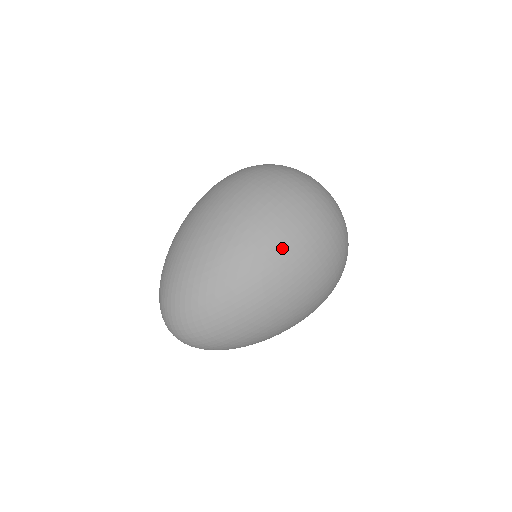
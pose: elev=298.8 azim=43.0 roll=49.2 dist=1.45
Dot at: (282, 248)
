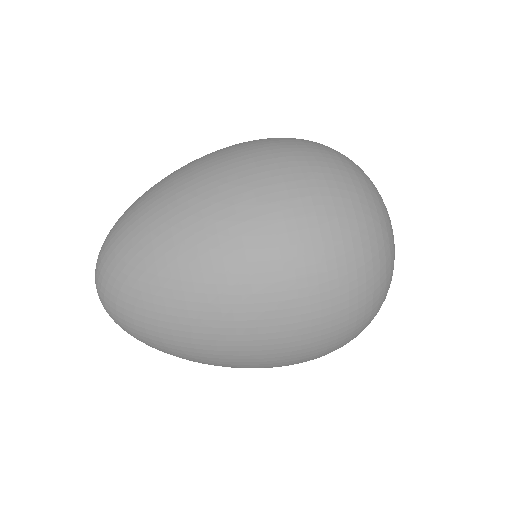
Dot at: (270, 302)
